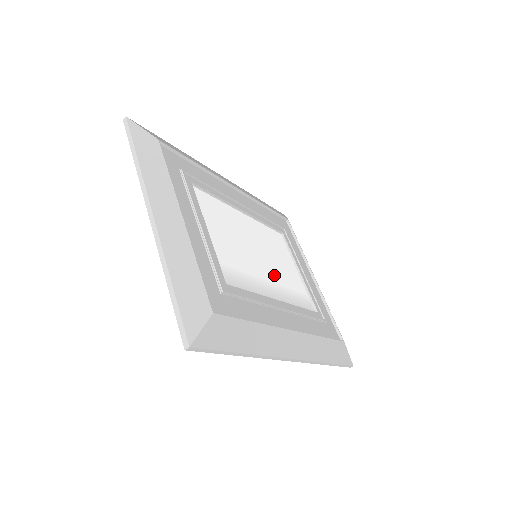
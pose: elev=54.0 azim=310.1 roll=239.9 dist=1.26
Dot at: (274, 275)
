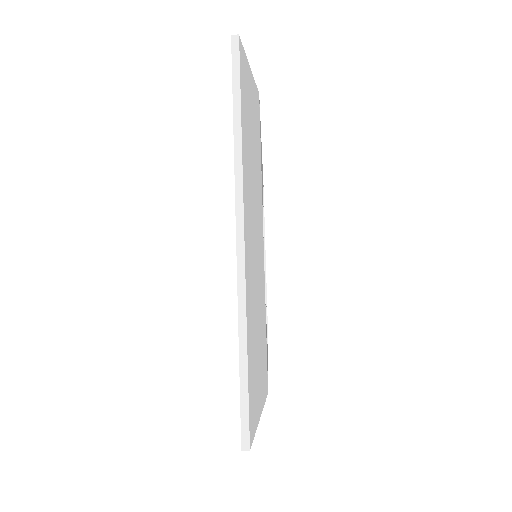
Dot at: occluded
